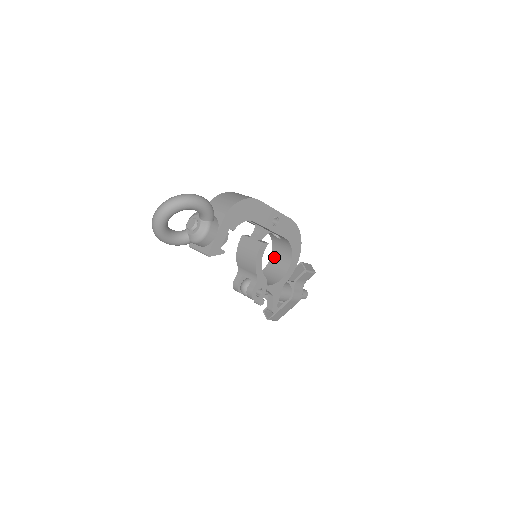
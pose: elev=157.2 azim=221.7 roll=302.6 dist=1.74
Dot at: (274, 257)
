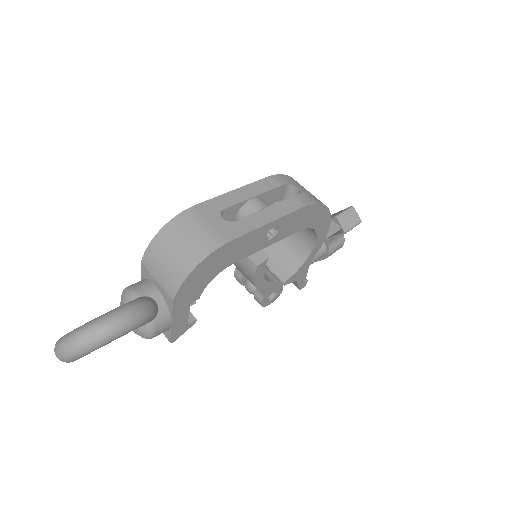
Dot at: occluded
